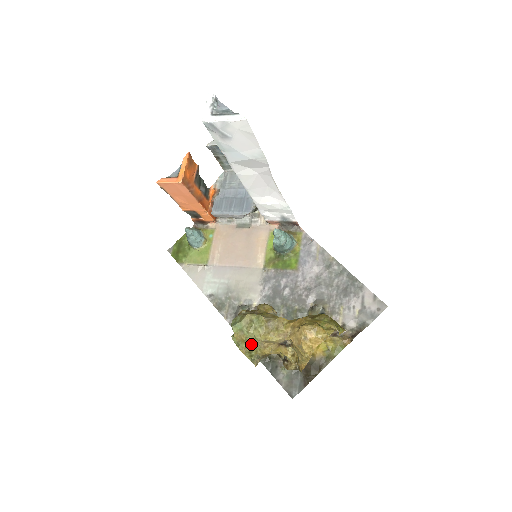
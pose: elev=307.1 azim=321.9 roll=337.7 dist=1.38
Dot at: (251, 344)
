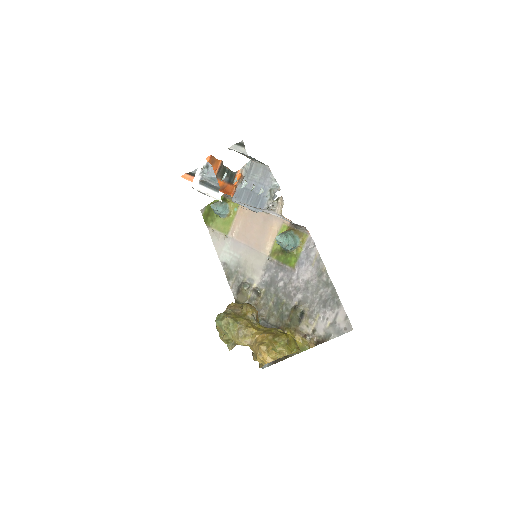
Dot at: occluded
